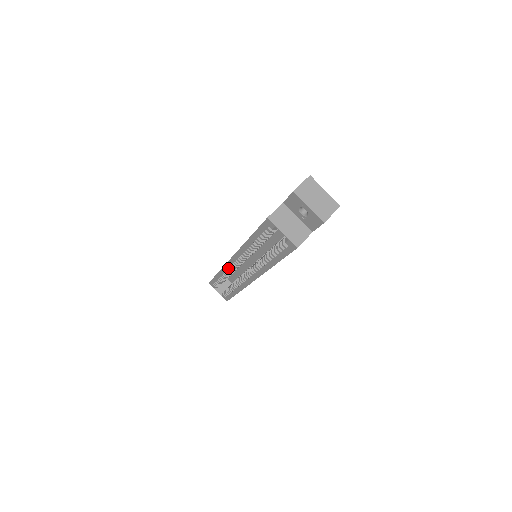
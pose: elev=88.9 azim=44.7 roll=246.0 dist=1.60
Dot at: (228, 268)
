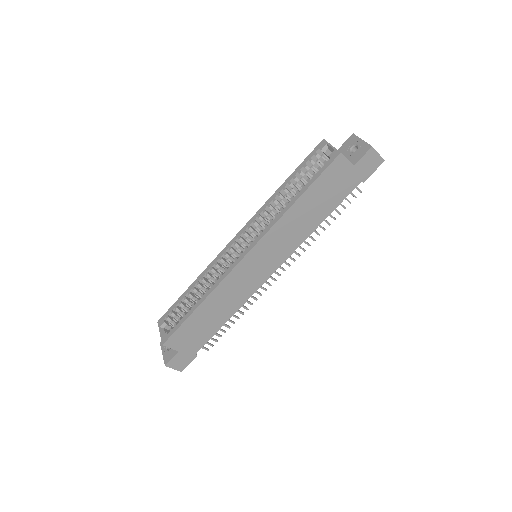
Dot at: (218, 259)
